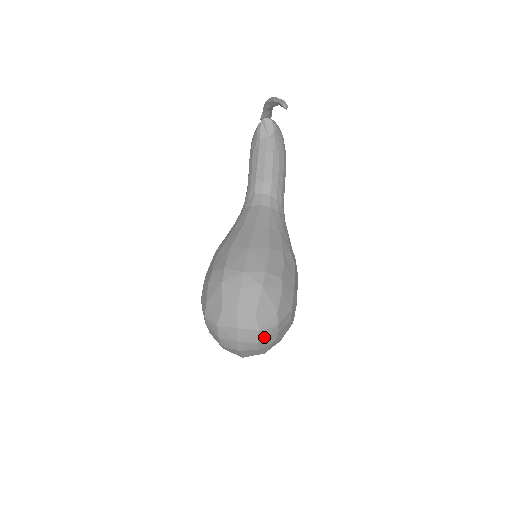
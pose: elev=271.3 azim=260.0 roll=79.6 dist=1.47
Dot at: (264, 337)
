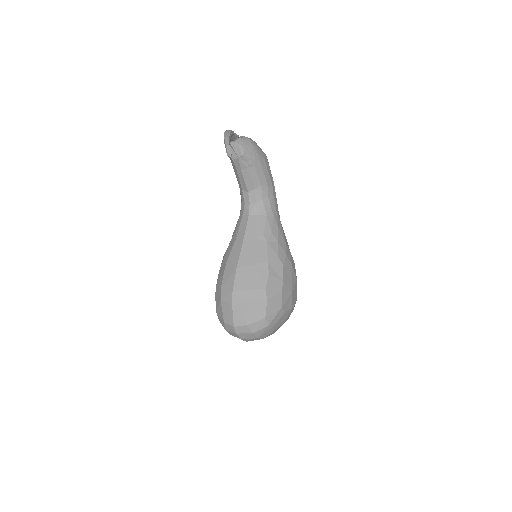
Dot at: (261, 334)
